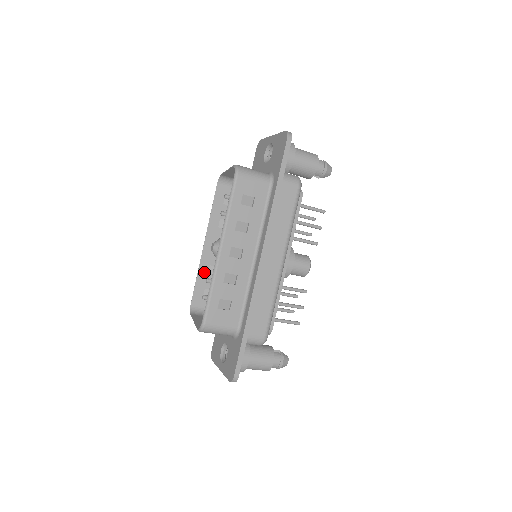
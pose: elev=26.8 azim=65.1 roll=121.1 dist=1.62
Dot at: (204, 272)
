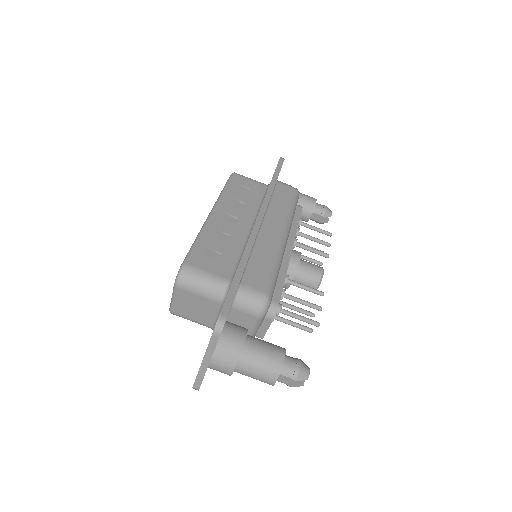
Dot at: occluded
